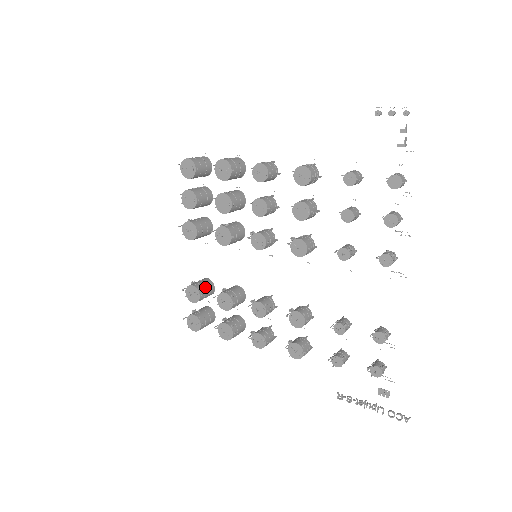
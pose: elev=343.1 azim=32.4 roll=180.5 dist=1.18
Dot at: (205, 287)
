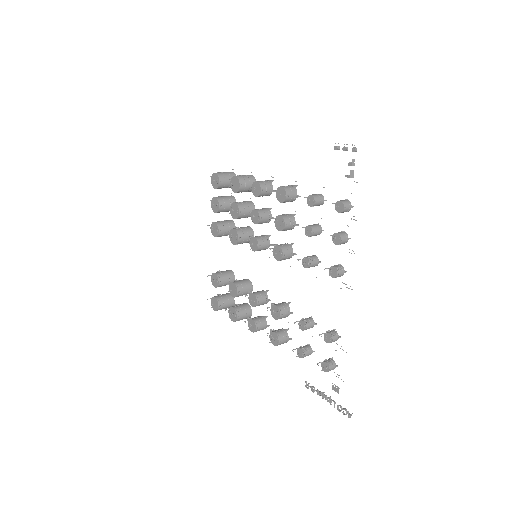
Dot at: (225, 276)
